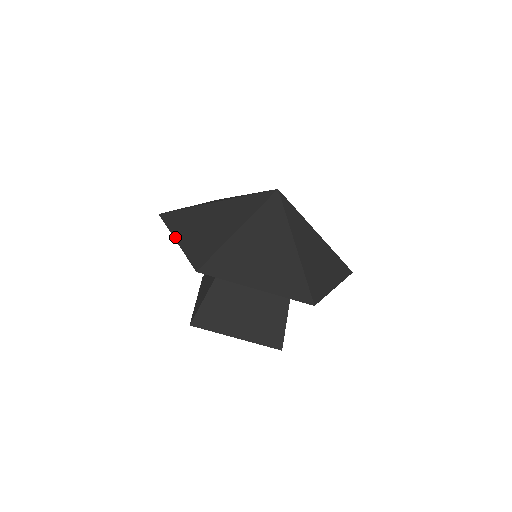
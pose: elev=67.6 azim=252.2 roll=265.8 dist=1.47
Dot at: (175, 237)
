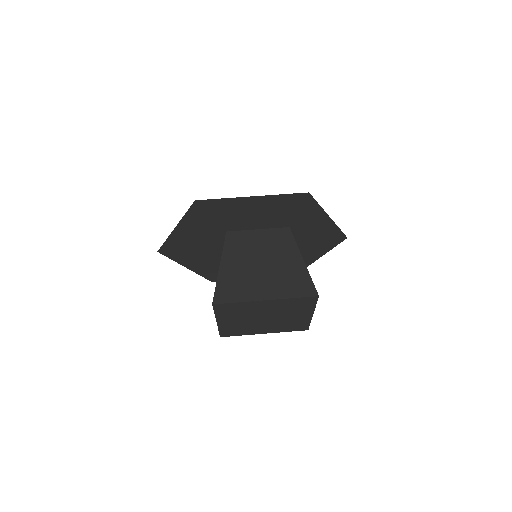
Dot at: (174, 230)
